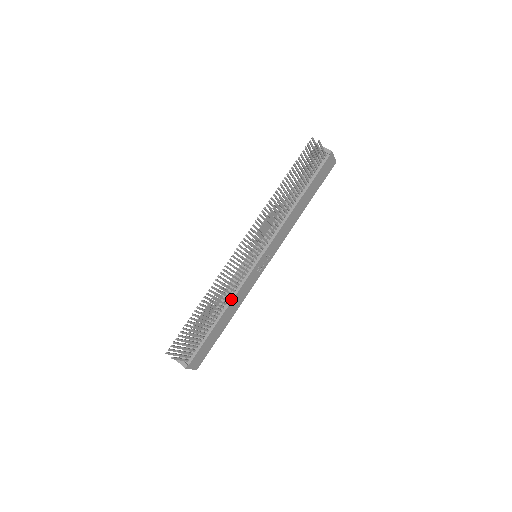
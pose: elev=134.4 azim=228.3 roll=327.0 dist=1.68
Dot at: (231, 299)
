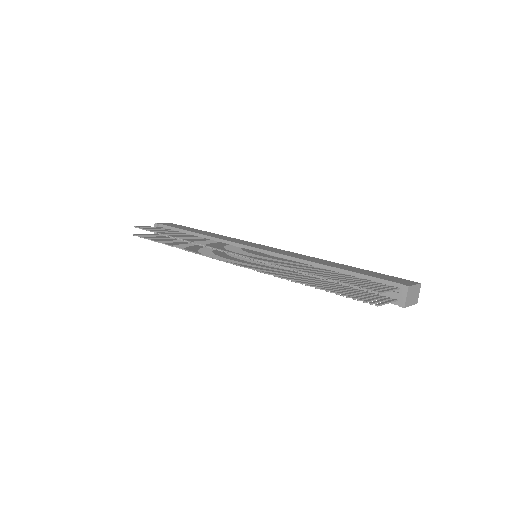
Dot at: occluded
